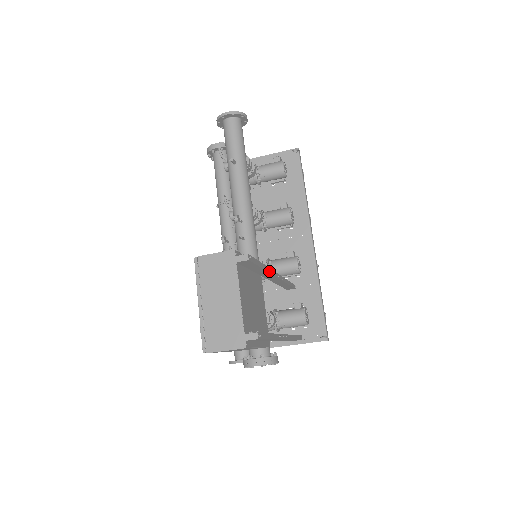
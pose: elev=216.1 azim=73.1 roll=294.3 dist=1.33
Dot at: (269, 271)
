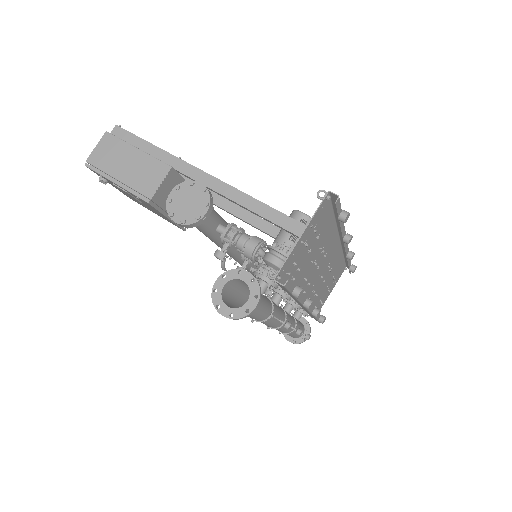
Dot at: occluded
